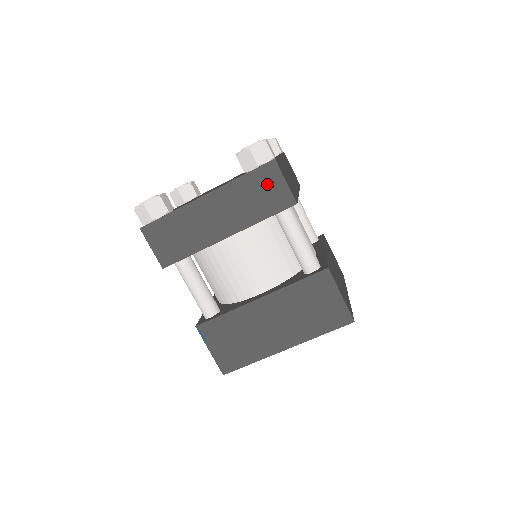
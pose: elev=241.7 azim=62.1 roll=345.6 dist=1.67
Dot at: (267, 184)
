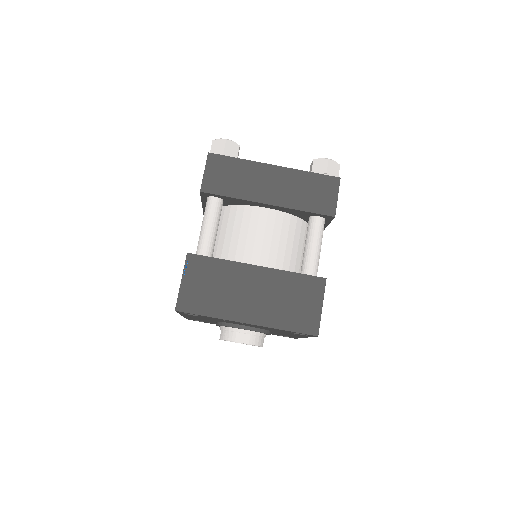
Dot at: (324, 189)
